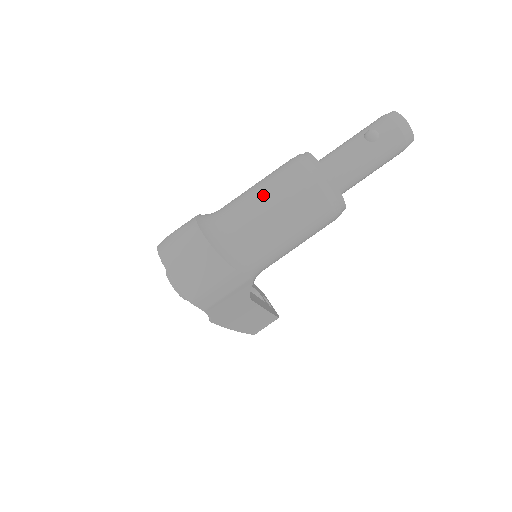
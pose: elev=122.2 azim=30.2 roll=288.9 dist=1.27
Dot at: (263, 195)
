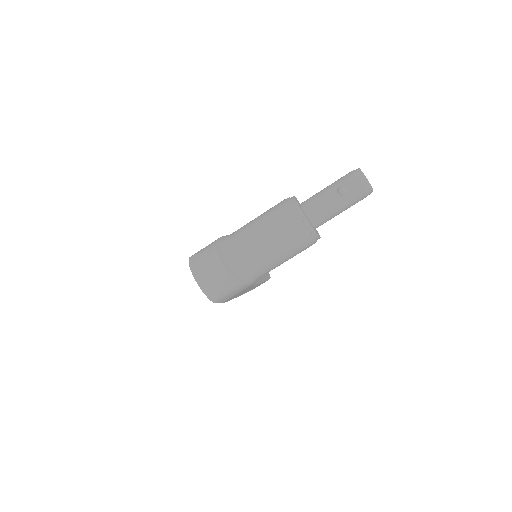
Dot at: (263, 234)
